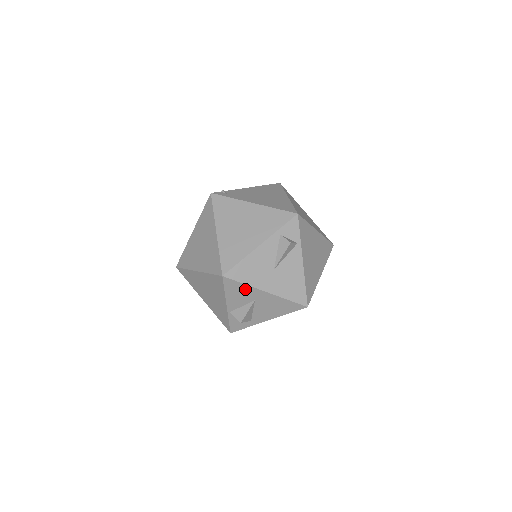
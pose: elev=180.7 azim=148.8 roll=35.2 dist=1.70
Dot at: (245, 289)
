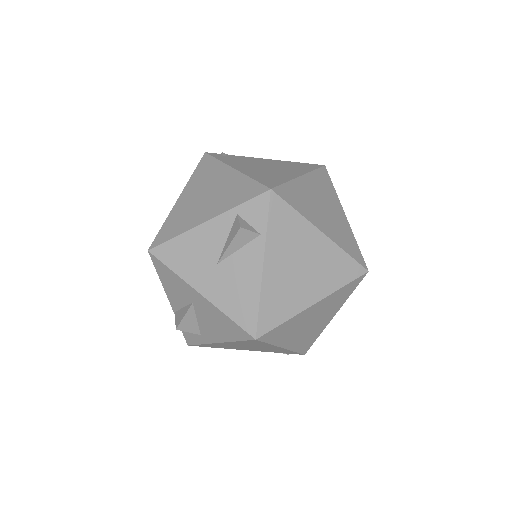
Dot at: (177, 280)
